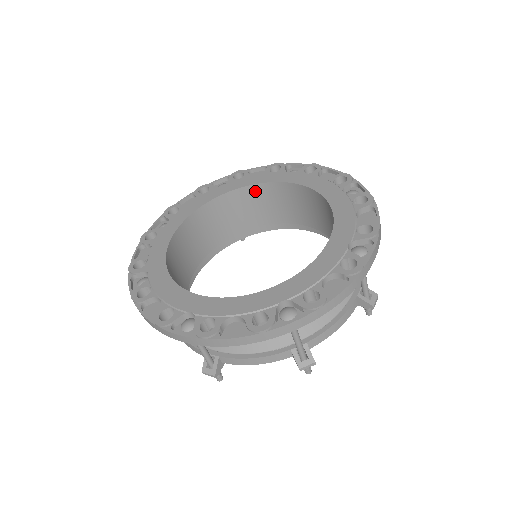
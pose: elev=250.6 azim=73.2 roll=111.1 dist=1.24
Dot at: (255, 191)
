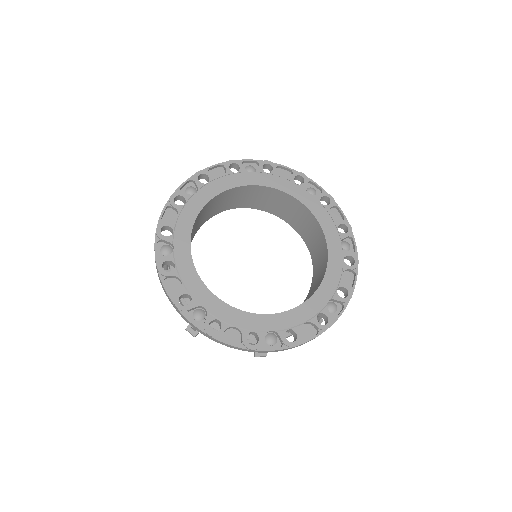
Dot at: (276, 193)
